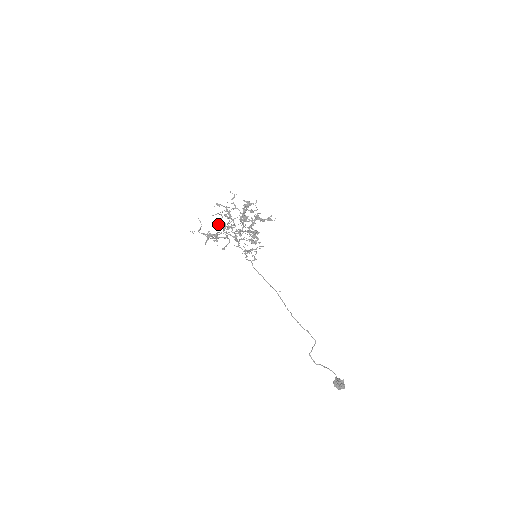
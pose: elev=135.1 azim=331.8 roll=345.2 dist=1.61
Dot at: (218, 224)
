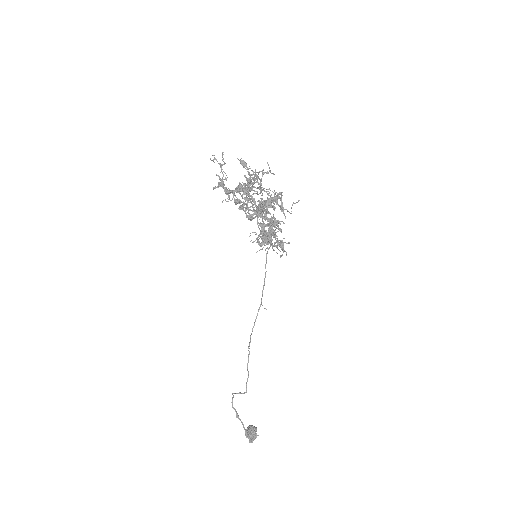
Dot at: occluded
